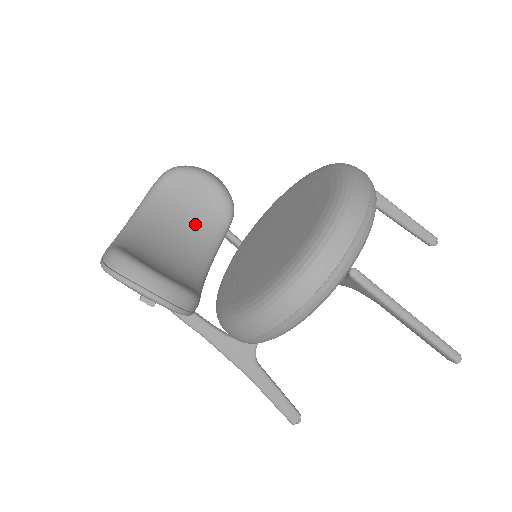
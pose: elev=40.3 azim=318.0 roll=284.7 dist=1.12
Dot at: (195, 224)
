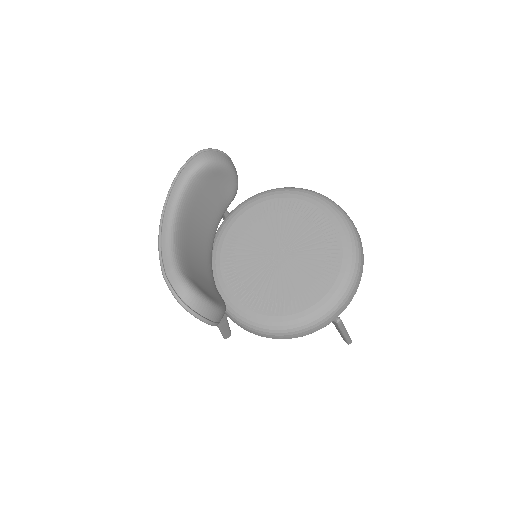
Dot at: (210, 212)
